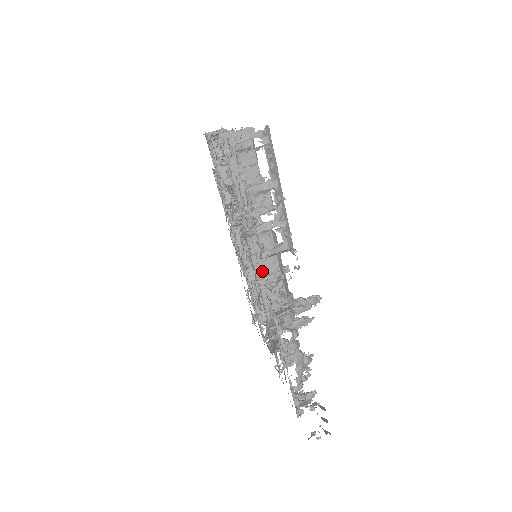
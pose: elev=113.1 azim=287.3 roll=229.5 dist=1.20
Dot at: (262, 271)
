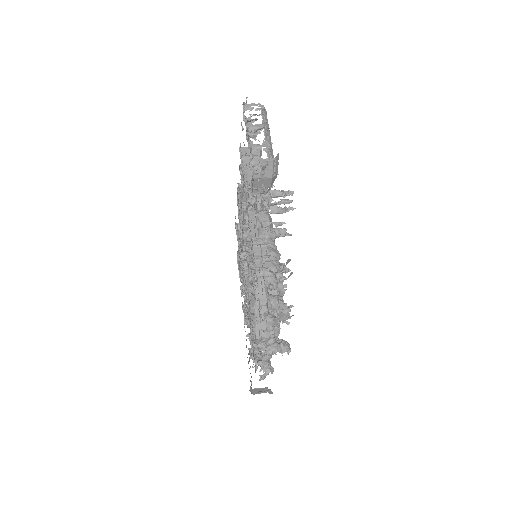
Dot at: (256, 236)
